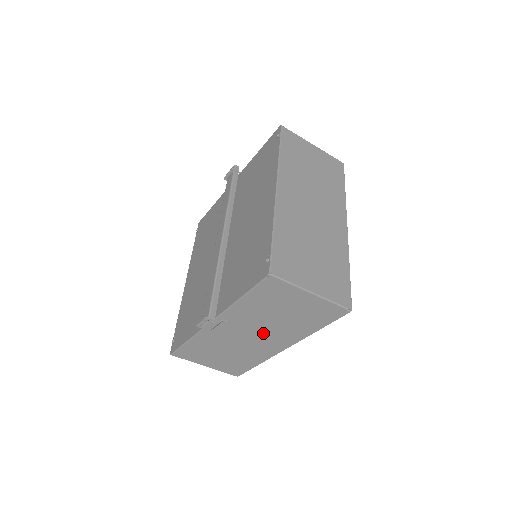
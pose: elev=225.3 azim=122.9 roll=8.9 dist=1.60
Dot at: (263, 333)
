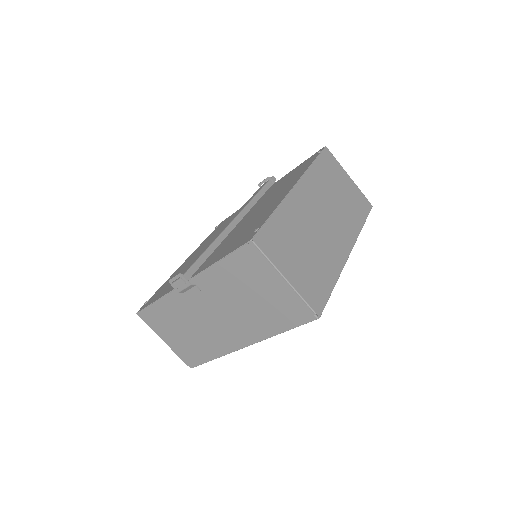
Dot at: (228, 317)
